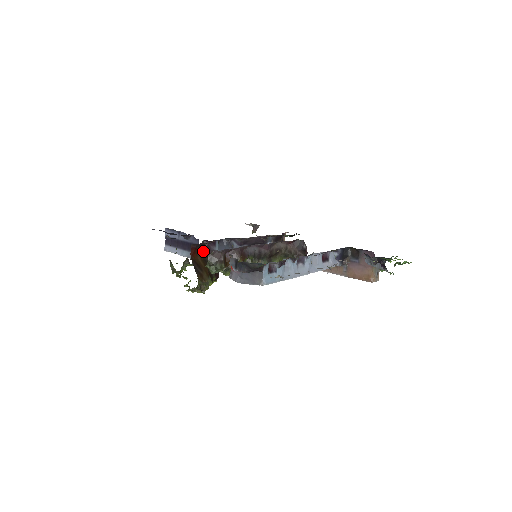
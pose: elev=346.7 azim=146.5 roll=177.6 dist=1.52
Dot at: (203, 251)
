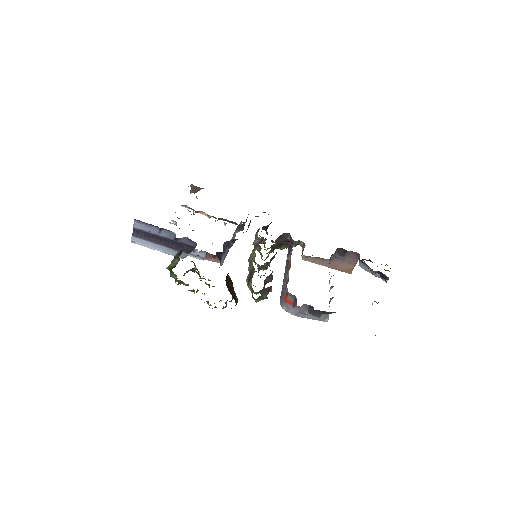
Dot at: occluded
